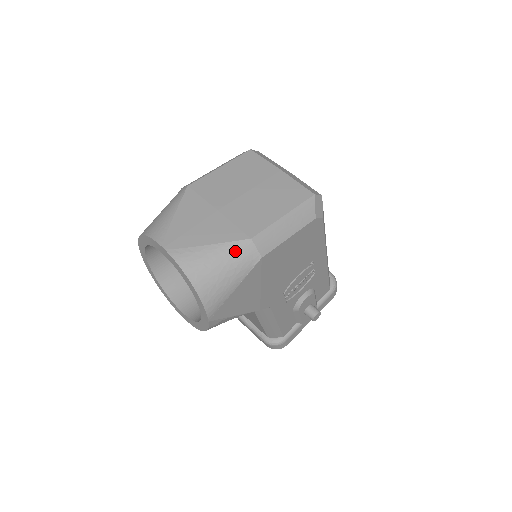
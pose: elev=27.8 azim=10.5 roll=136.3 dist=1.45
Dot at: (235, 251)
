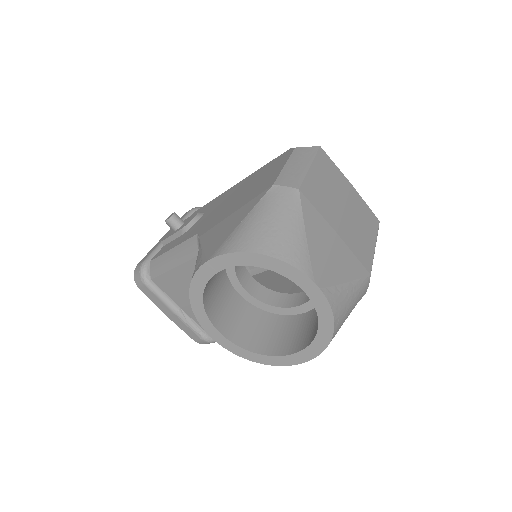
Dot at: (361, 289)
